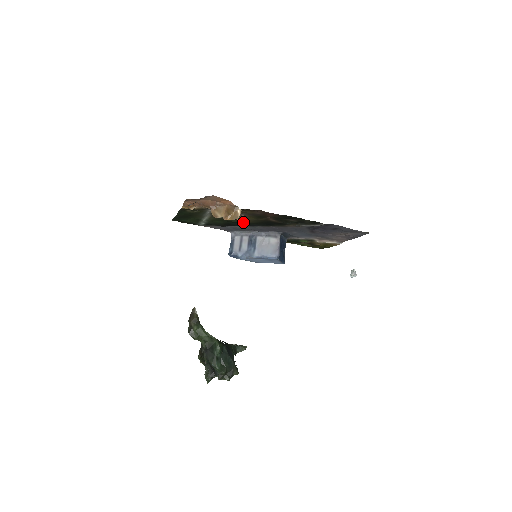
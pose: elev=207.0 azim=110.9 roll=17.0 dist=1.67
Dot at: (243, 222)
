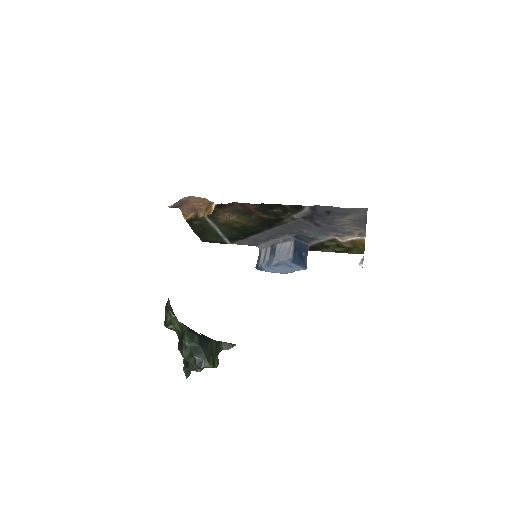
Dot at: (247, 227)
